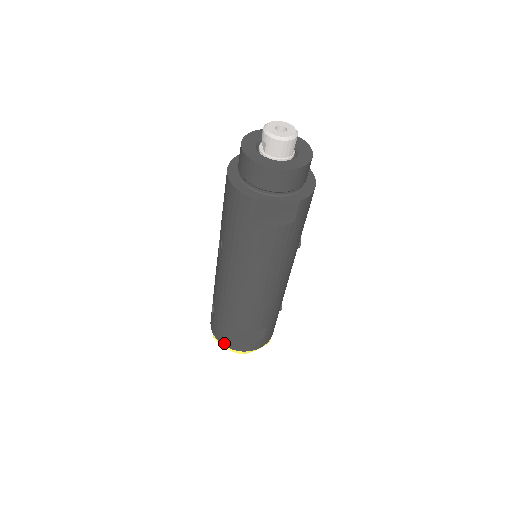
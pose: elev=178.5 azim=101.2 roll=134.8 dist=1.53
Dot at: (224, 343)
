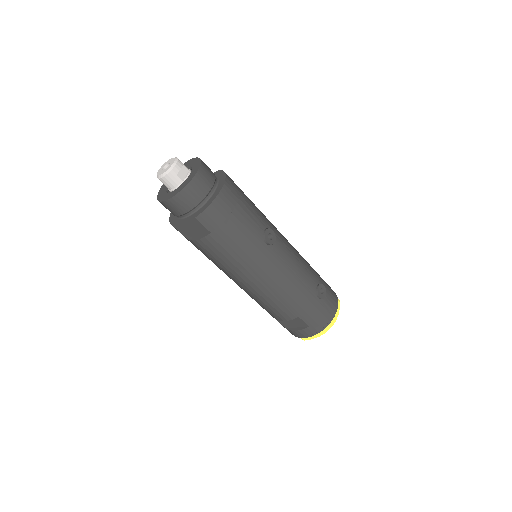
Dot at: occluded
